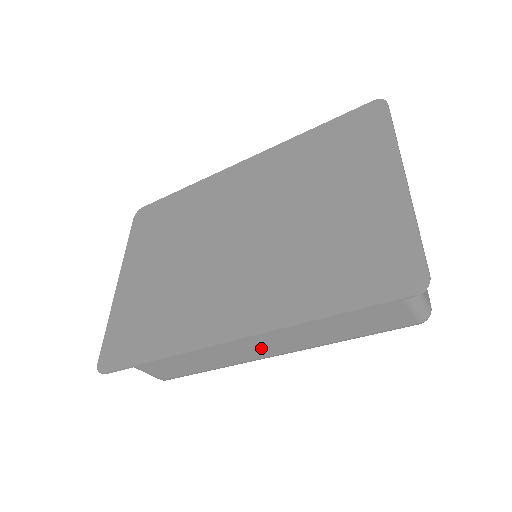
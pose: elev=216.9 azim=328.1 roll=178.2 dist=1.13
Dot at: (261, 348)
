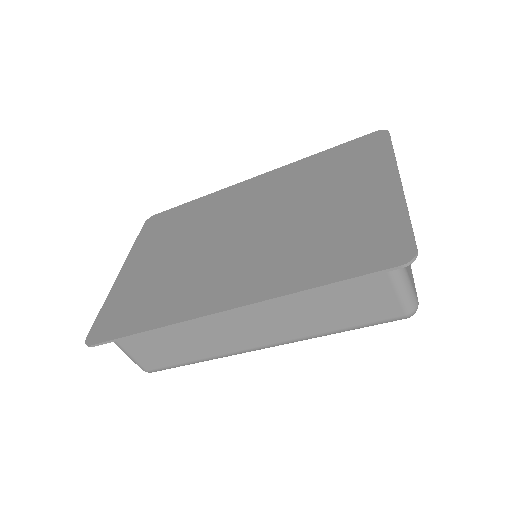
Dot at: (250, 334)
